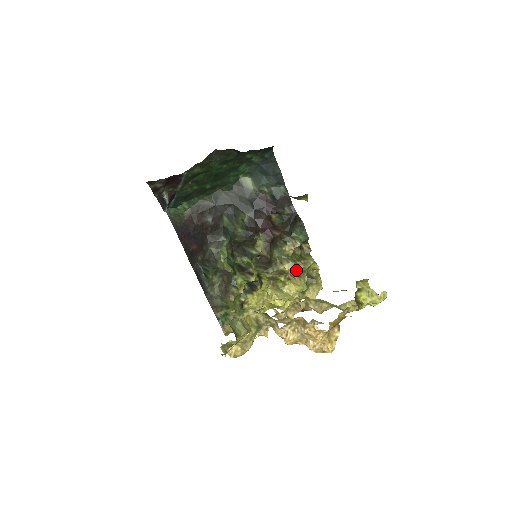
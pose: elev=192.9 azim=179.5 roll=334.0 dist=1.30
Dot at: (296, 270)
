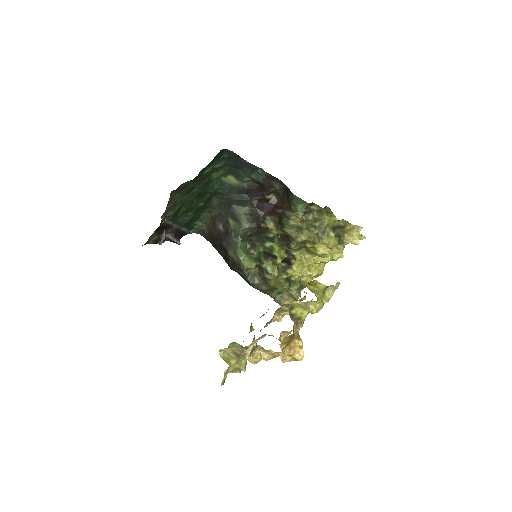
Dot at: (313, 237)
